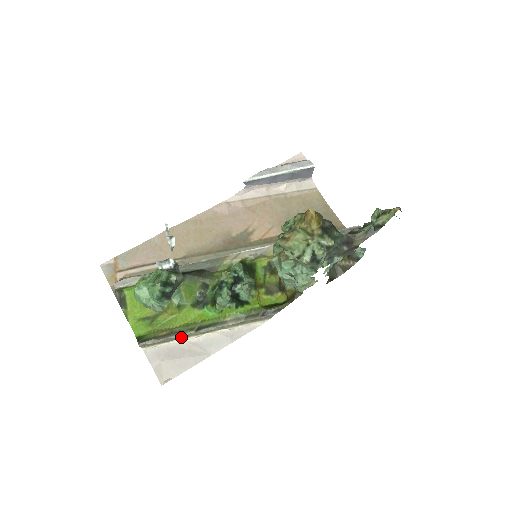
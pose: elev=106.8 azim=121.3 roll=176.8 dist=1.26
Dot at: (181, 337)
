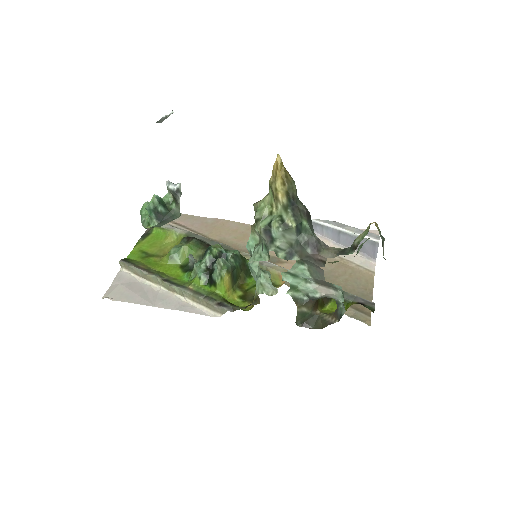
Dot at: (150, 278)
